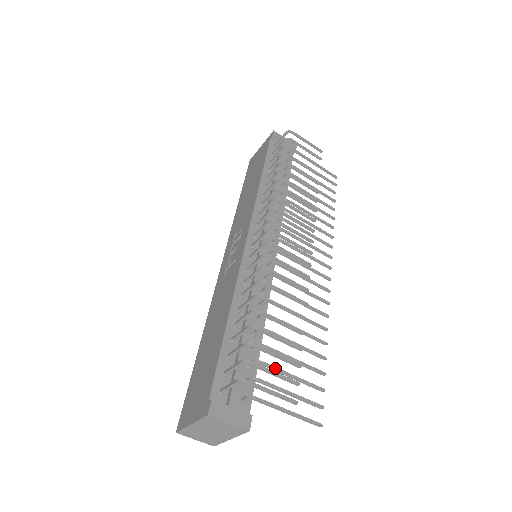
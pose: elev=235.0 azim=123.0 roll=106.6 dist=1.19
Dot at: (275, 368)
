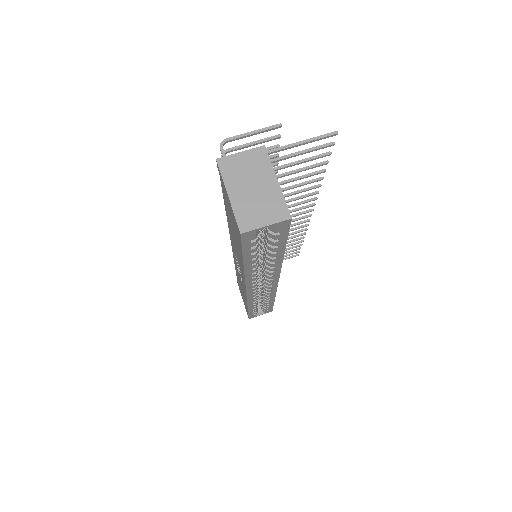
Dot at: occluded
